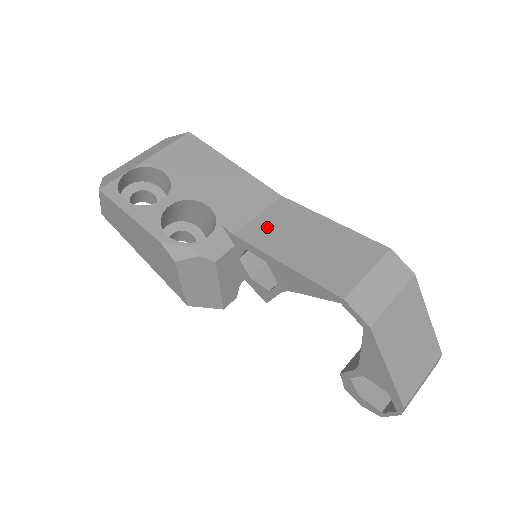
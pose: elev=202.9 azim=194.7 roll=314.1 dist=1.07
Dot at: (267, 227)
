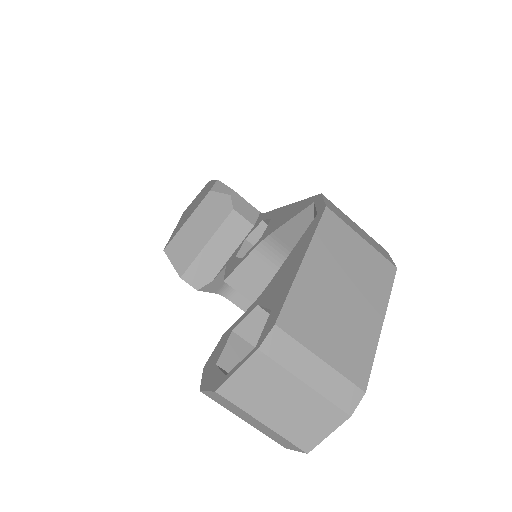
Dot at: occluded
